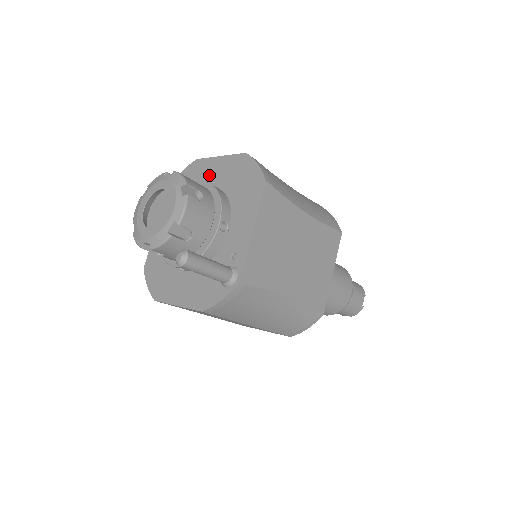
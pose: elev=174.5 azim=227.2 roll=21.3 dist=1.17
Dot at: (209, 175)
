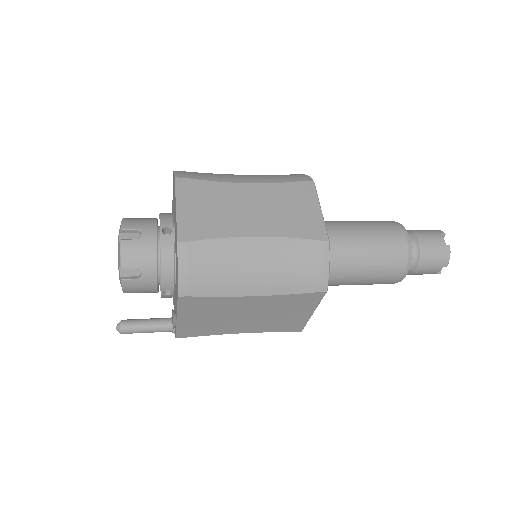
Dot at: (175, 215)
